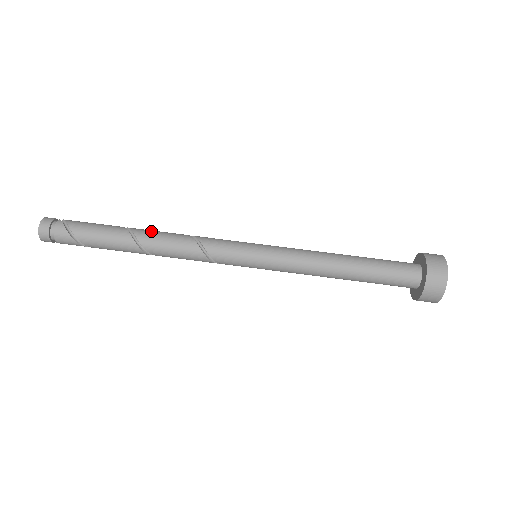
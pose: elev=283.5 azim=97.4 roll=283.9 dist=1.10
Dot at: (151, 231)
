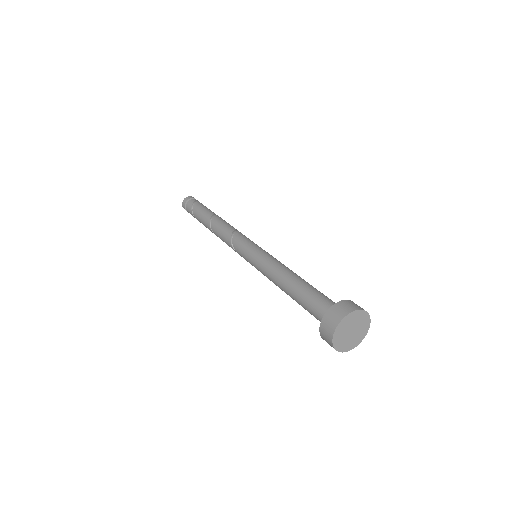
Dot at: occluded
